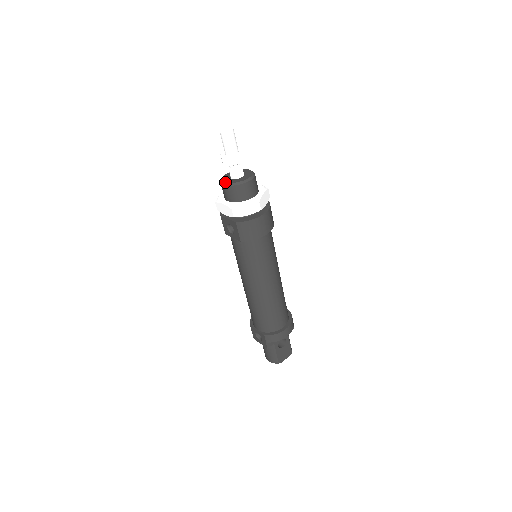
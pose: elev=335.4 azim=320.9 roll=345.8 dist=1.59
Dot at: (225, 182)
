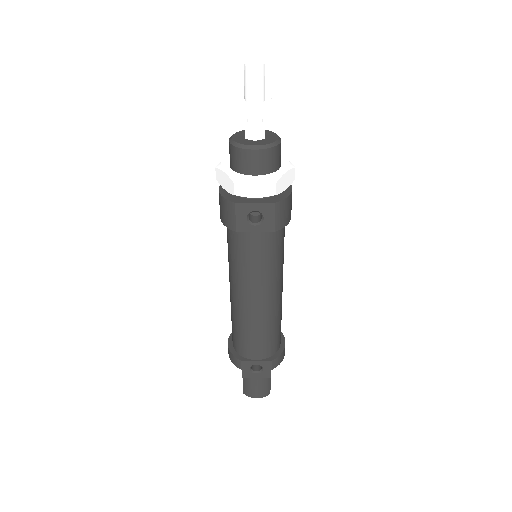
Dot at: (256, 145)
